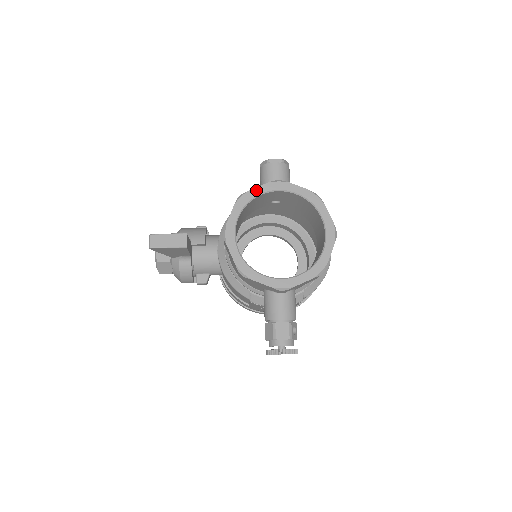
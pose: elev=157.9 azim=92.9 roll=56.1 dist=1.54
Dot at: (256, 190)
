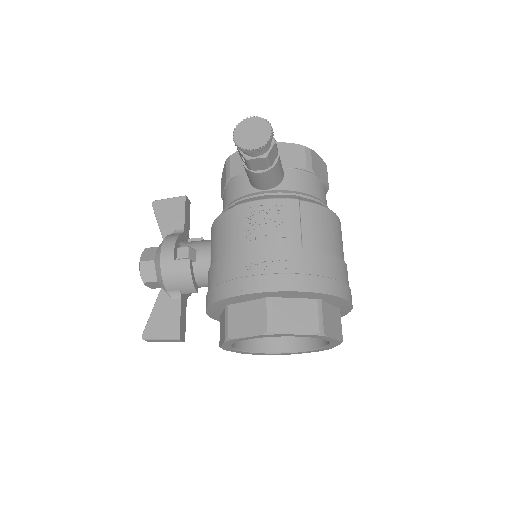
Dot at: occluded
